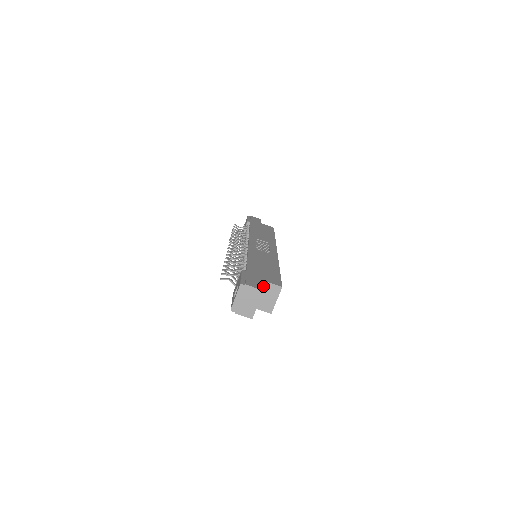
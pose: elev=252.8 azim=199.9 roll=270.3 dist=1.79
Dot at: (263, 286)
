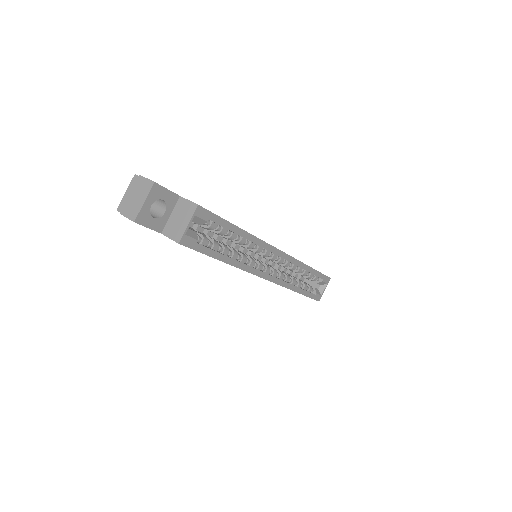
Dot at: (178, 204)
